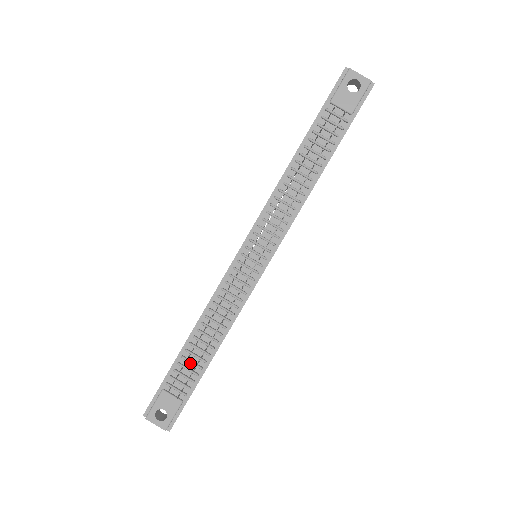
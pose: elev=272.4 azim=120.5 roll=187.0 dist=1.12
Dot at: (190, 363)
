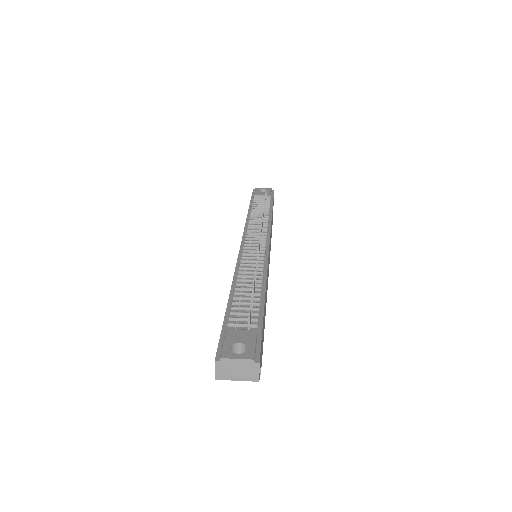
Dot at: (244, 306)
